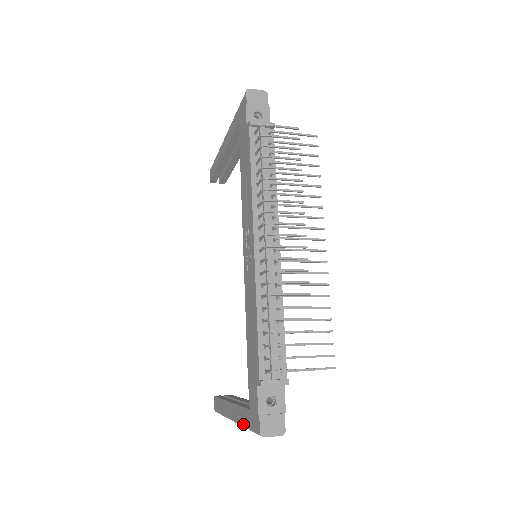
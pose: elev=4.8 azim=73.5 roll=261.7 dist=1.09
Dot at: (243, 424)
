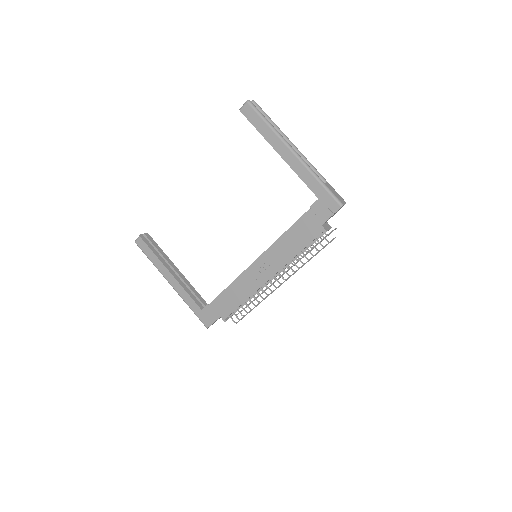
Dot at: (188, 304)
